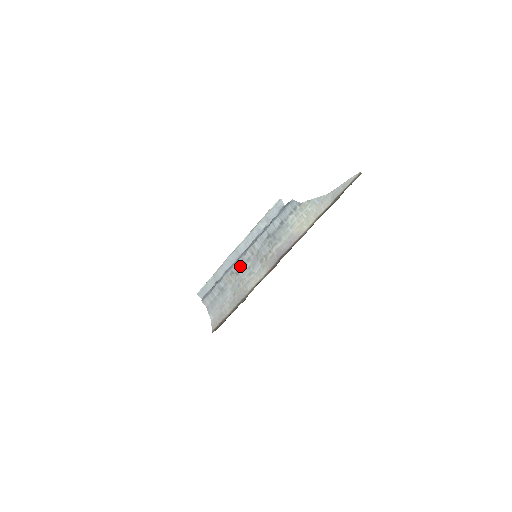
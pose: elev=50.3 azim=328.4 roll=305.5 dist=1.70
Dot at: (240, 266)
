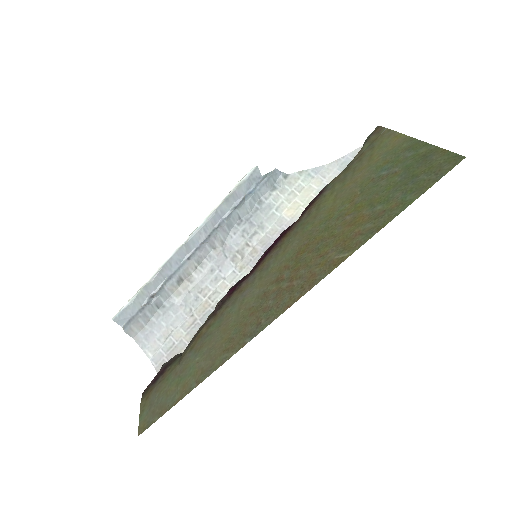
Dot at: (194, 268)
